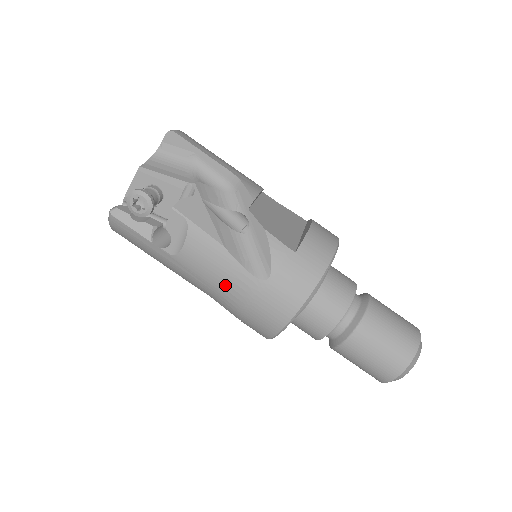
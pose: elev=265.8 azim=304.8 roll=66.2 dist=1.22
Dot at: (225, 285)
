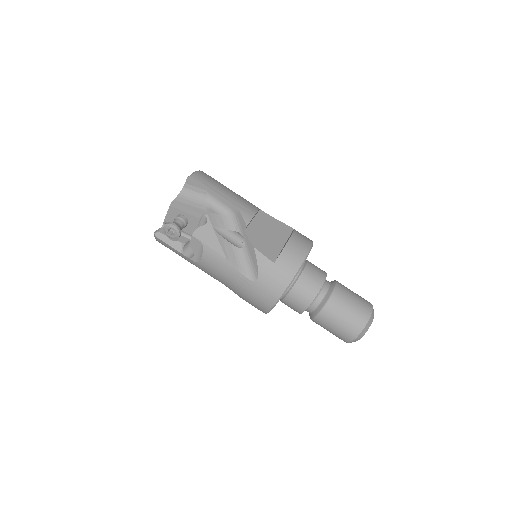
Dot at: (230, 282)
